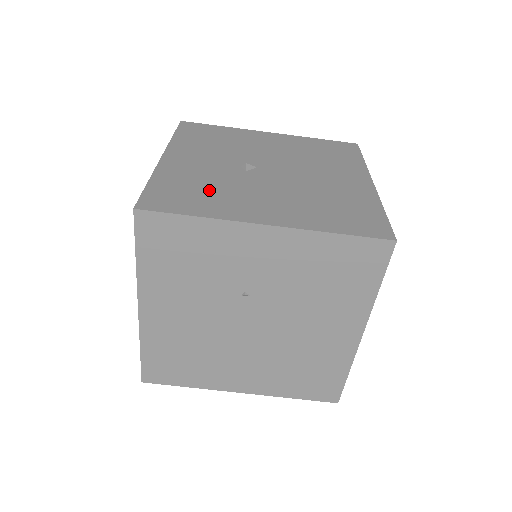
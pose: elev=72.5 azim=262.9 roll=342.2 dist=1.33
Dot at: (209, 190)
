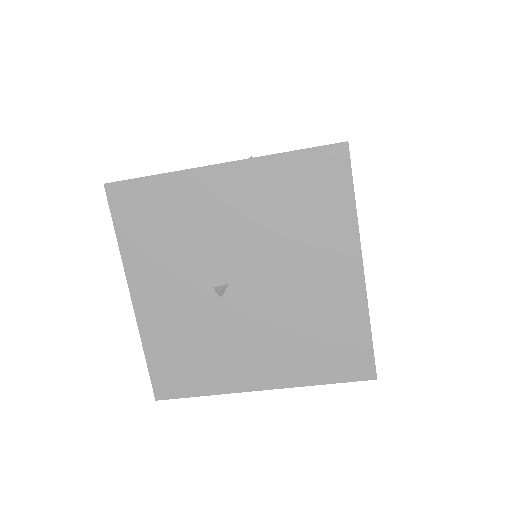
Dot at: (199, 351)
